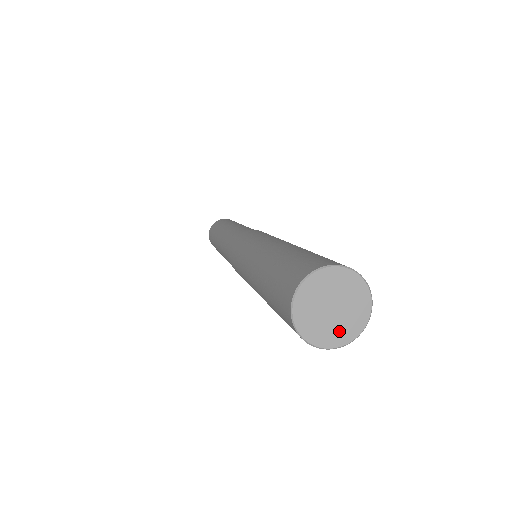
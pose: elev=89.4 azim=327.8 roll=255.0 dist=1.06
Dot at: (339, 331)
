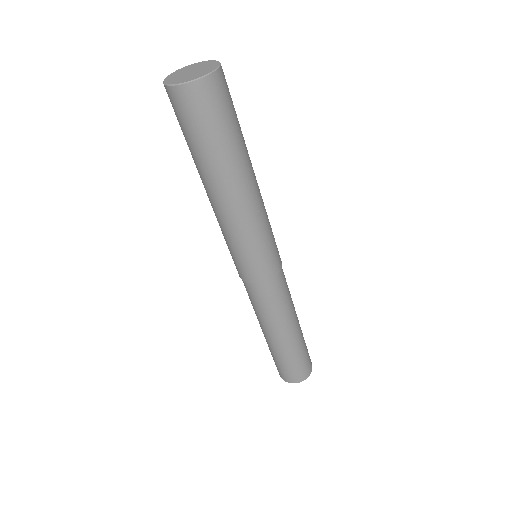
Dot at: (208, 69)
